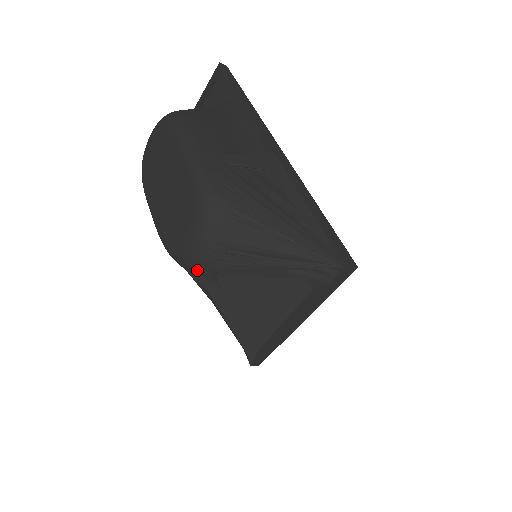
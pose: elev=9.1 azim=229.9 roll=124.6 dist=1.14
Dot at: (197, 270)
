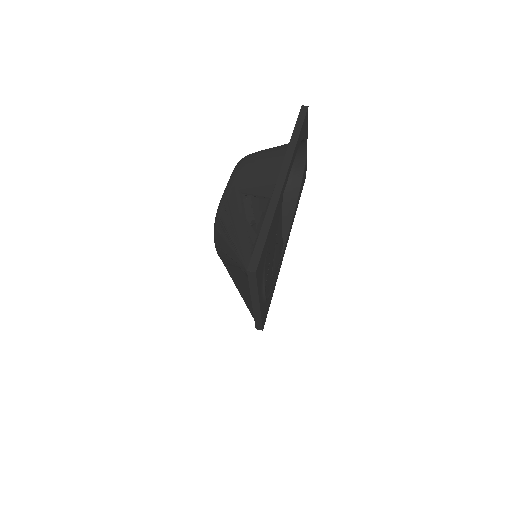
Dot at: occluded
